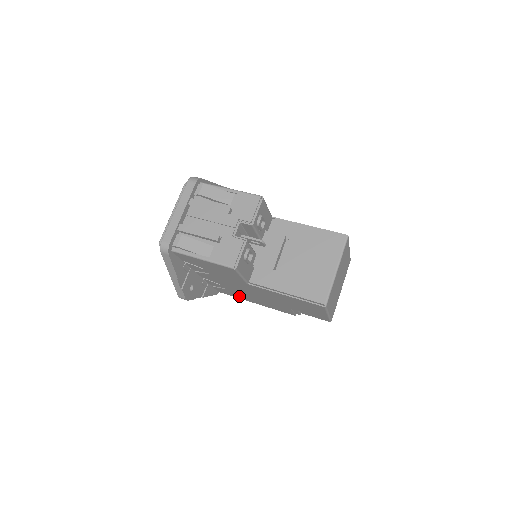
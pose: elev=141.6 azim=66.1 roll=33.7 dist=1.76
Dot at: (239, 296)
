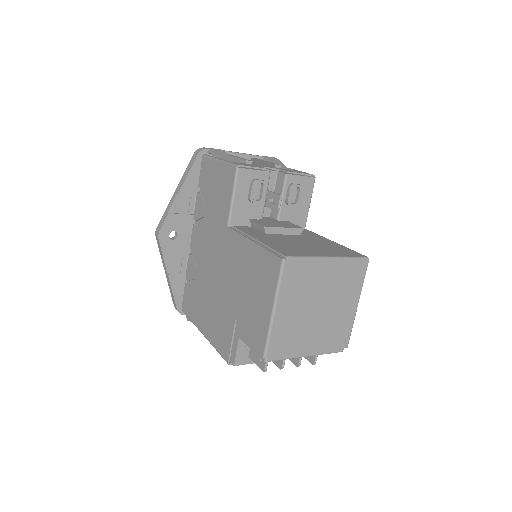
Dot at: (197, 309)
